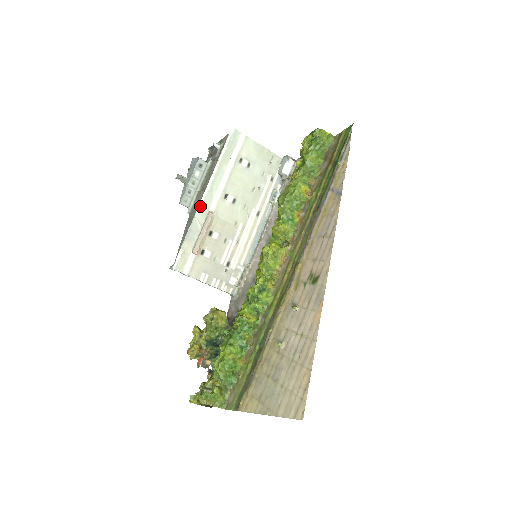
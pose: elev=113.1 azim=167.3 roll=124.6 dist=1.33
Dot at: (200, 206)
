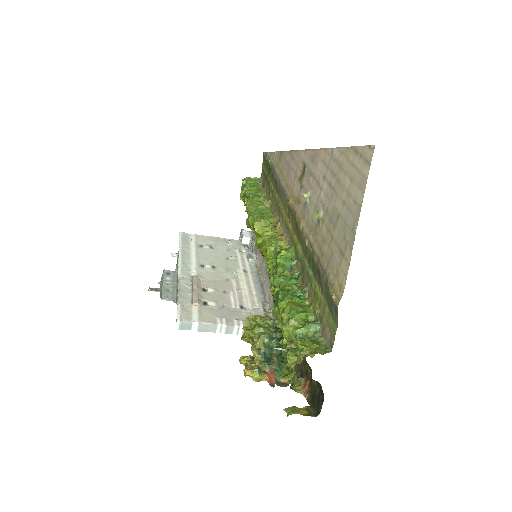
Dot at: (180, 275)
